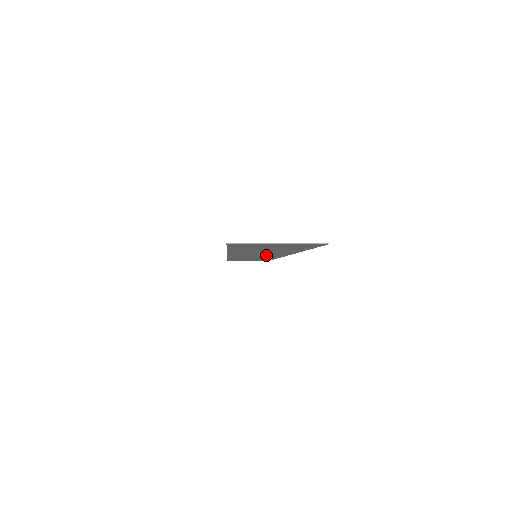
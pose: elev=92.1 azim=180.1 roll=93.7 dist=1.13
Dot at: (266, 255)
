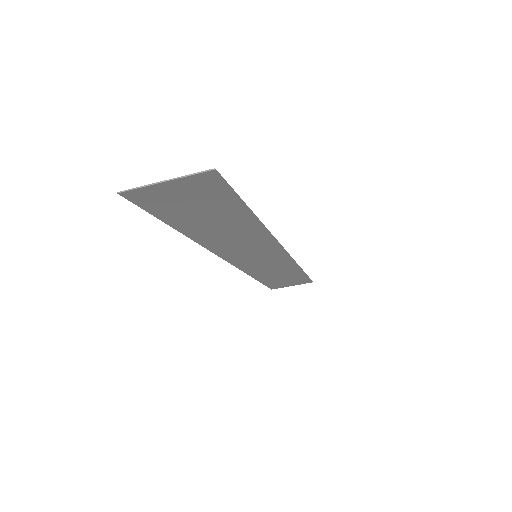
Dot at: (258, 249)
